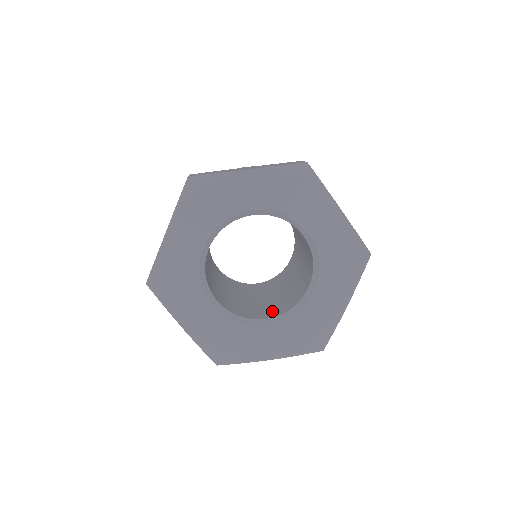
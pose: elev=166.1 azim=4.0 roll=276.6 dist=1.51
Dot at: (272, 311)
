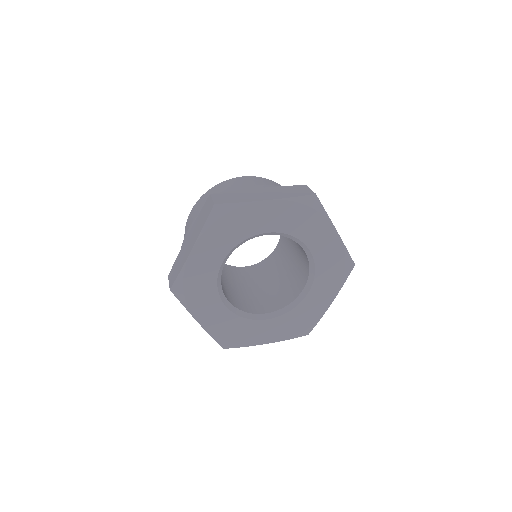
Dot at: (301, 278)
